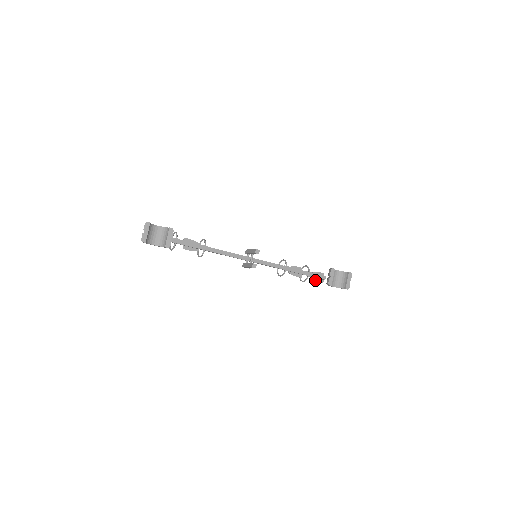
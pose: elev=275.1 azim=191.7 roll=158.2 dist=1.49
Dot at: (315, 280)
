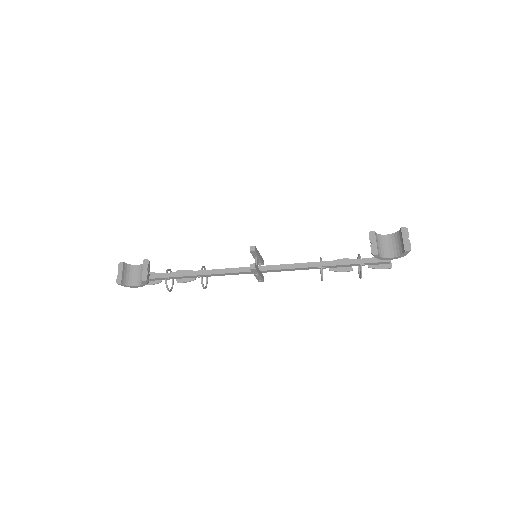
Dot at: (376, 268)
